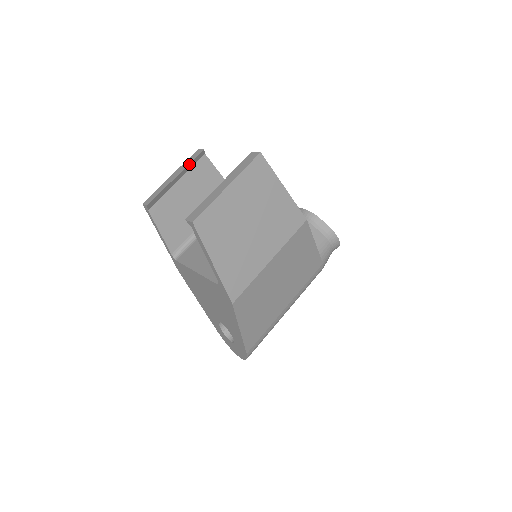
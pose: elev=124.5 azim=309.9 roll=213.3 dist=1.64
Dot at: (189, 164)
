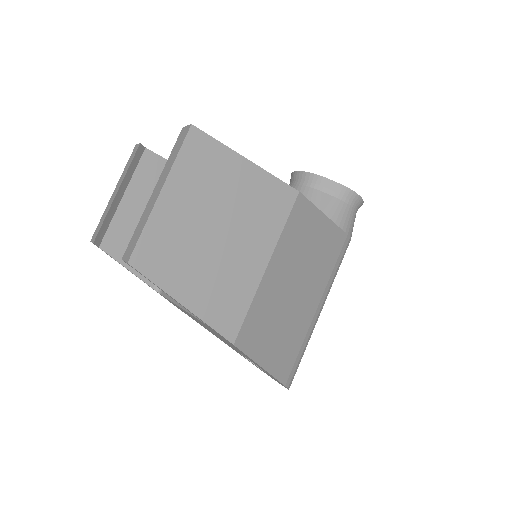
Dot at: (128, 169)
